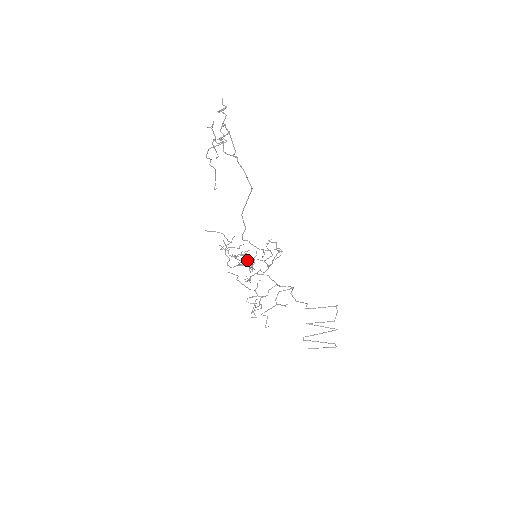
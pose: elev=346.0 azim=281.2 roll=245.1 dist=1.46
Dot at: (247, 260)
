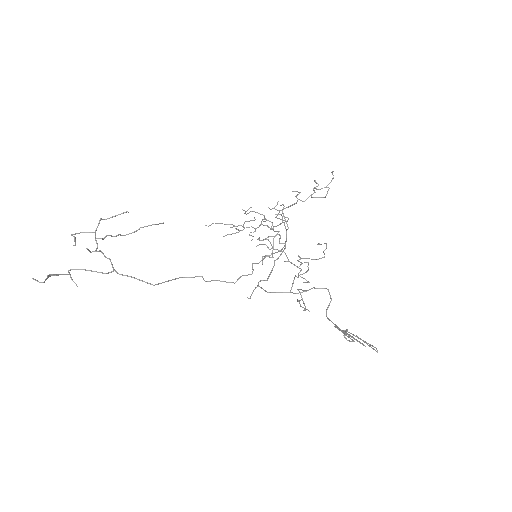
Dot at: occluded
